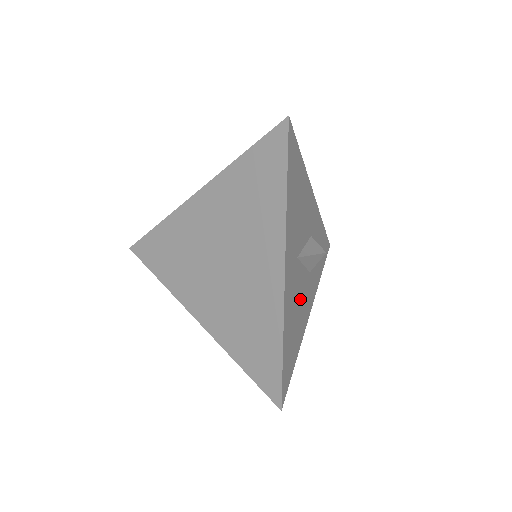
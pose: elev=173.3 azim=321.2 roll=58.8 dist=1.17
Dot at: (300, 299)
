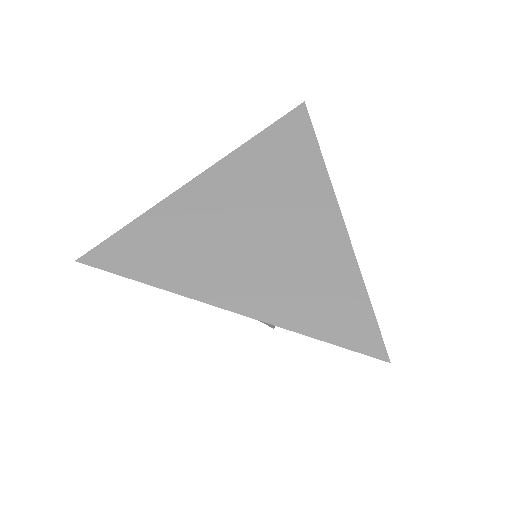
Dot at: occluded
